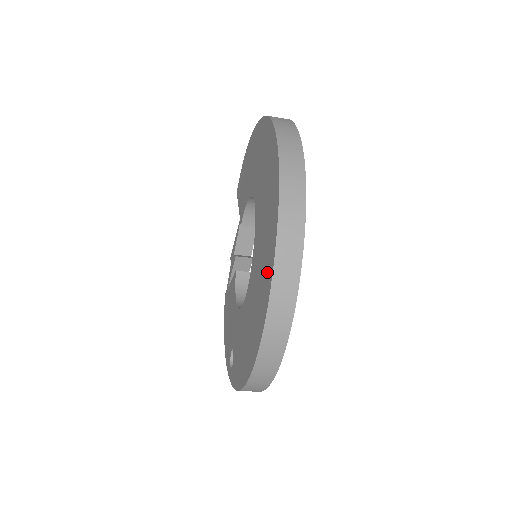
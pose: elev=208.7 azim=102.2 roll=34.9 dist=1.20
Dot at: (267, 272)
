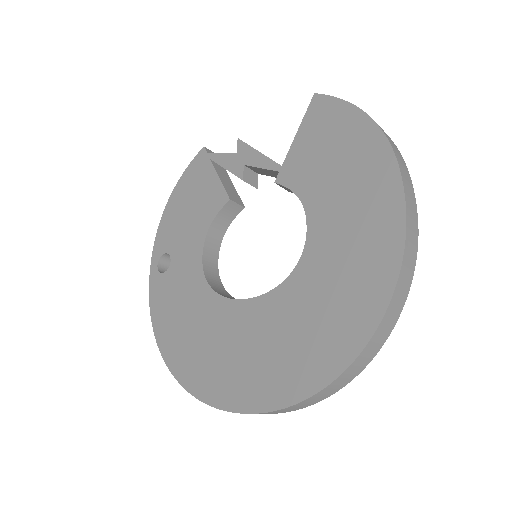
Dot at: (241, 390)
